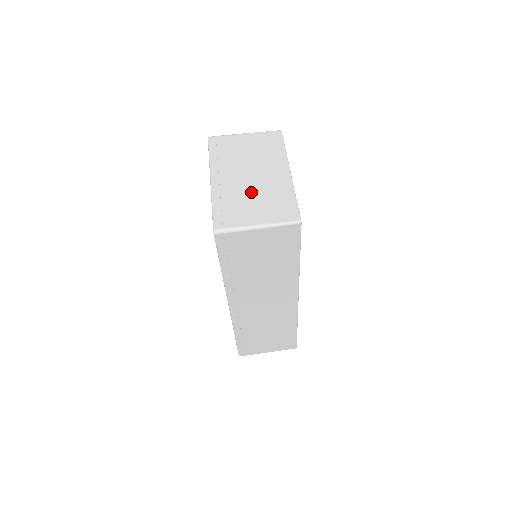
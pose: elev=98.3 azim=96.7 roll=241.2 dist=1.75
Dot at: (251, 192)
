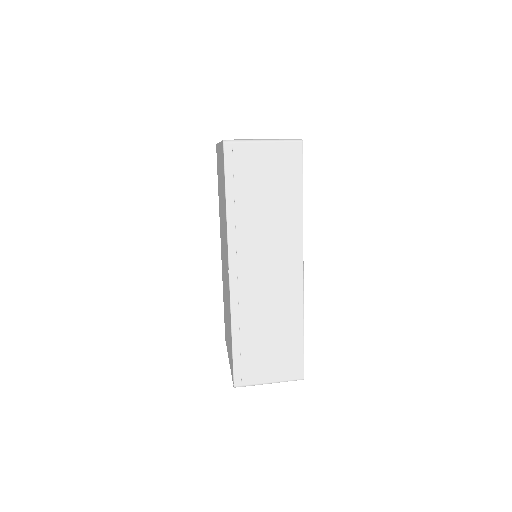
Dot at: occluded
